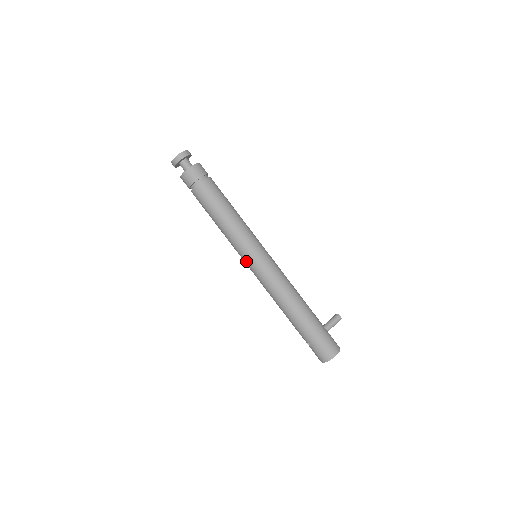
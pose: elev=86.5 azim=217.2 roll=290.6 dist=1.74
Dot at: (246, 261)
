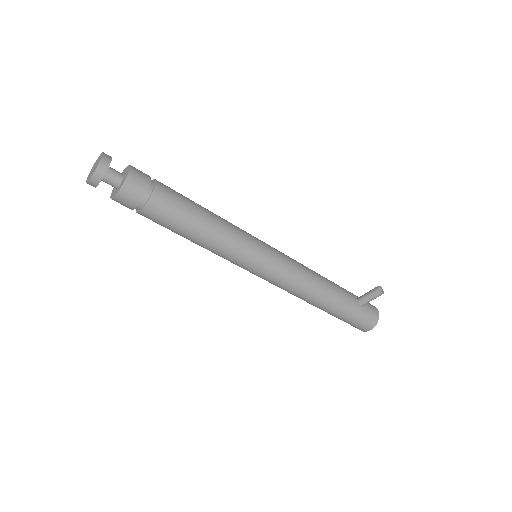
Dot at: occluded
